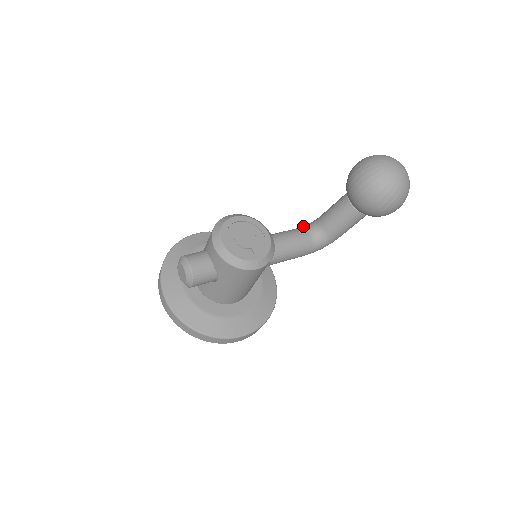
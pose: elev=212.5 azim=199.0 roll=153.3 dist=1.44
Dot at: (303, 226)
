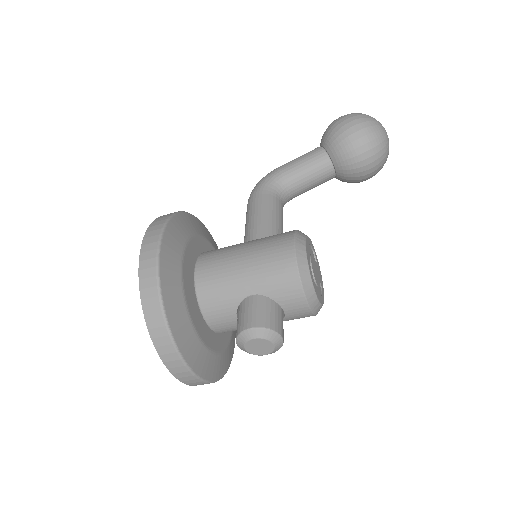
Dot at: (270, 190)
